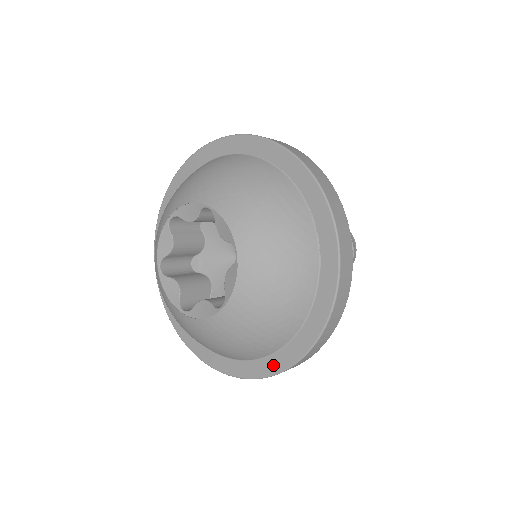
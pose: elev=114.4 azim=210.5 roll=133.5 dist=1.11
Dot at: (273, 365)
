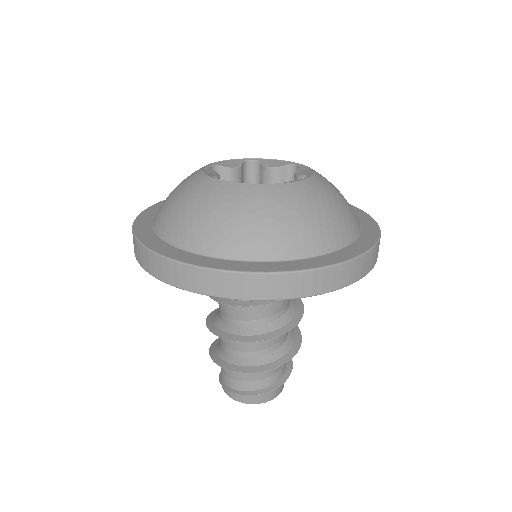
Dot at: (247, 266)
